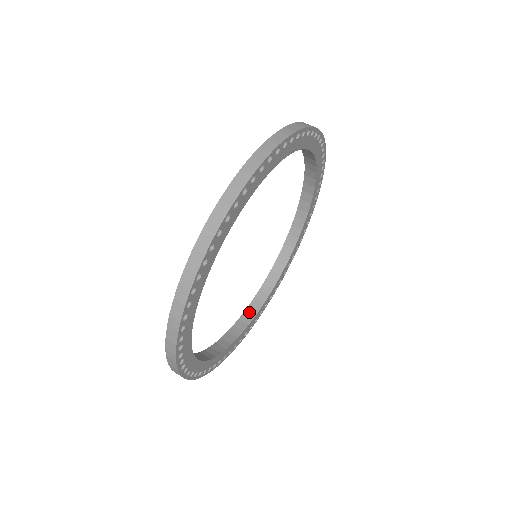
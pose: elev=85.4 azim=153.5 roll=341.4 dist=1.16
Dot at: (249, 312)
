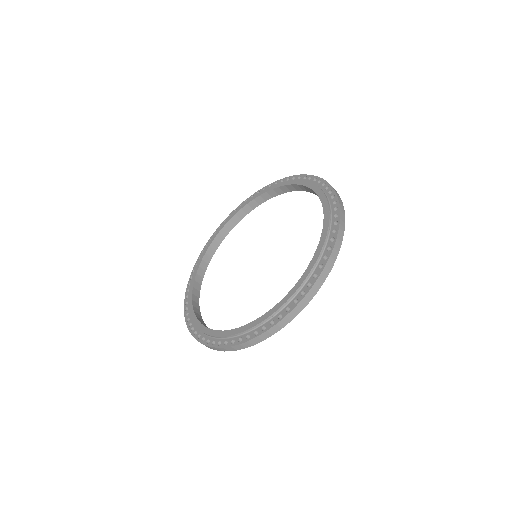
Dot at: (205, 260)
